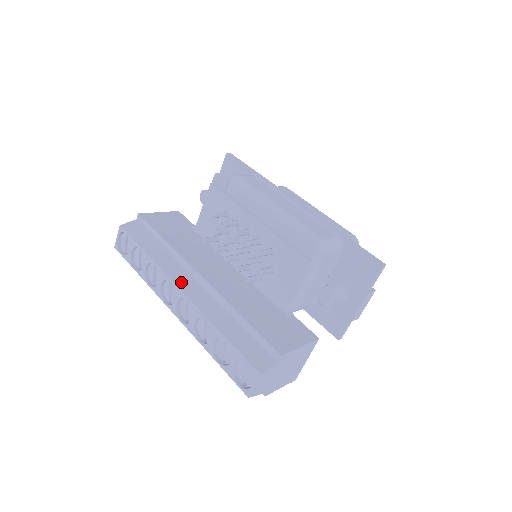
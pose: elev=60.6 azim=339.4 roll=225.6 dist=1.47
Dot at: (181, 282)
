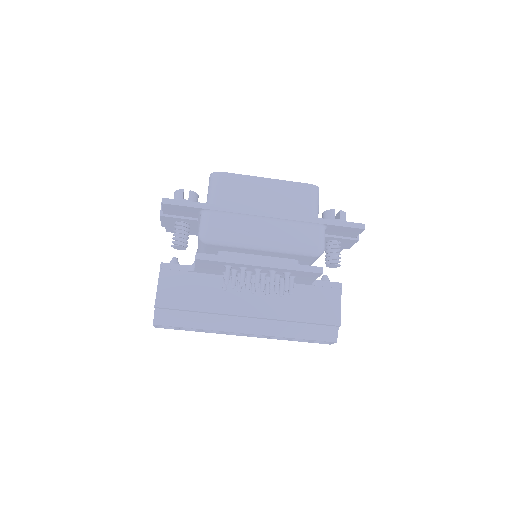
Dot at: (241, 328)
